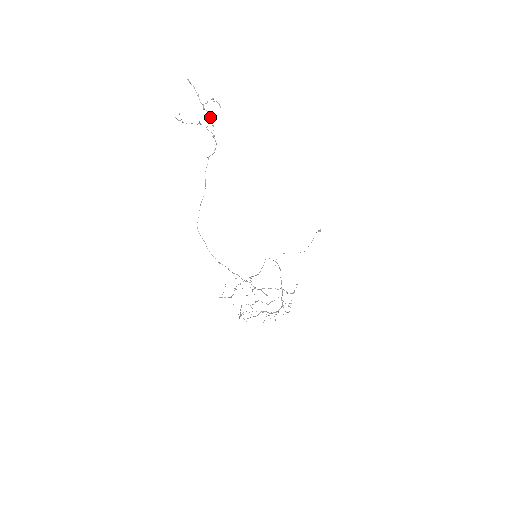
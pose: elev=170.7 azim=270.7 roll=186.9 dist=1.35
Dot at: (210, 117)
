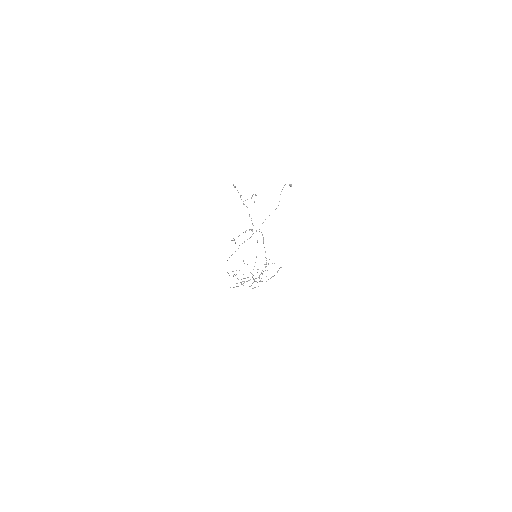
Dot at: occluded
